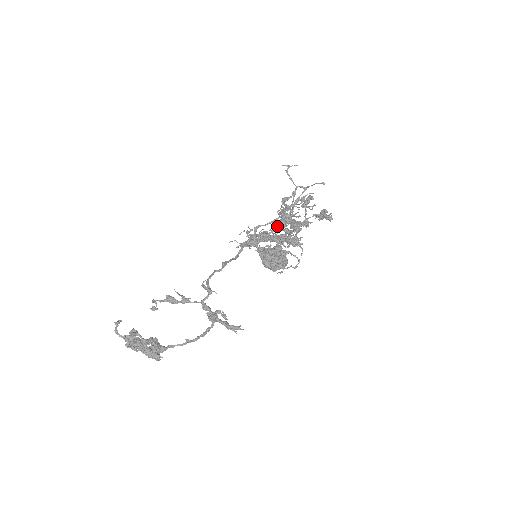
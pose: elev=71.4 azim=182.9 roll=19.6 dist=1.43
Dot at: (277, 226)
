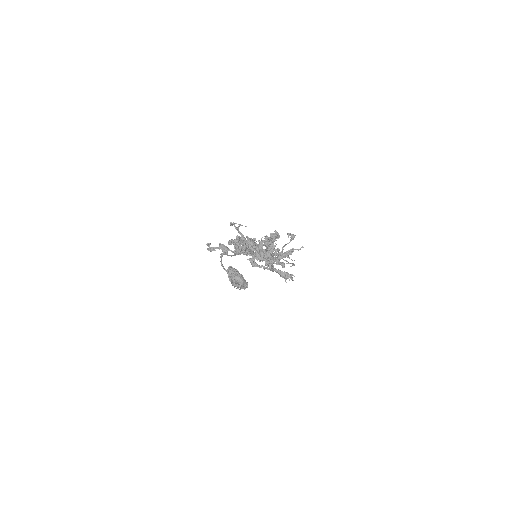
Dot at: occluded
